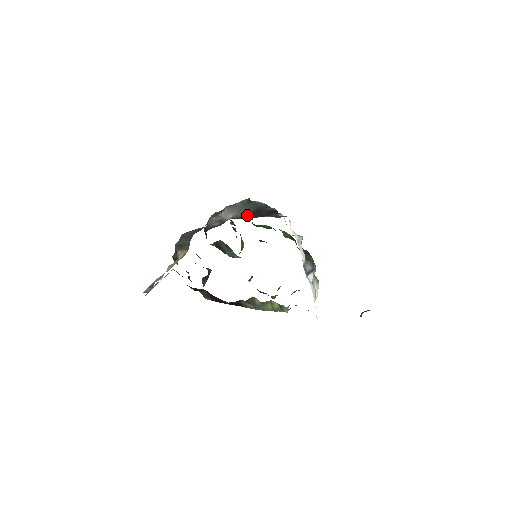
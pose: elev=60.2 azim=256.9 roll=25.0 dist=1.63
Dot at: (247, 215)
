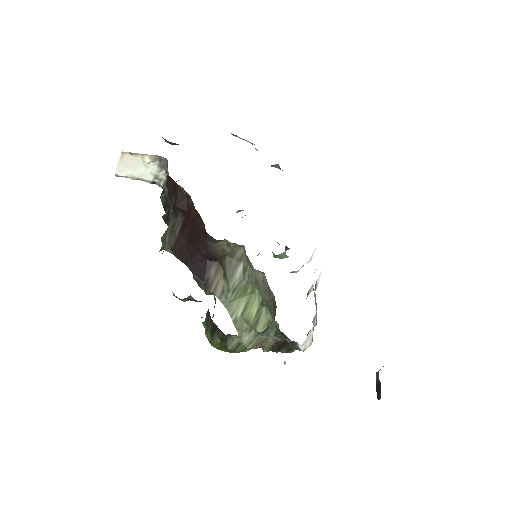
Dot at: occluded
